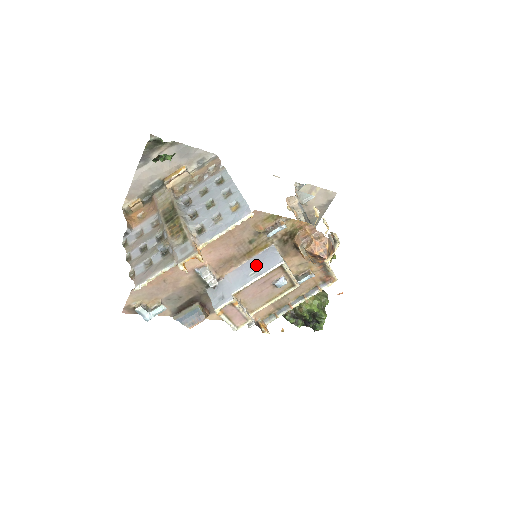
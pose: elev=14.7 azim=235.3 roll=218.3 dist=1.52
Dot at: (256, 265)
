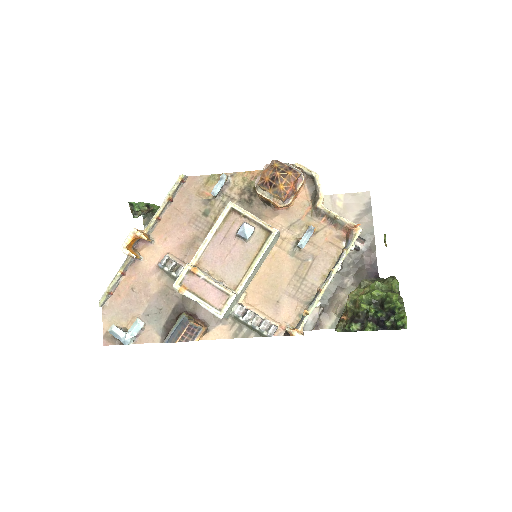
Dot at: occluded
